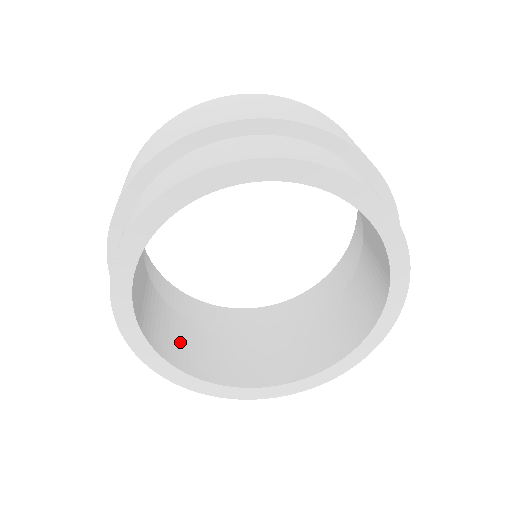
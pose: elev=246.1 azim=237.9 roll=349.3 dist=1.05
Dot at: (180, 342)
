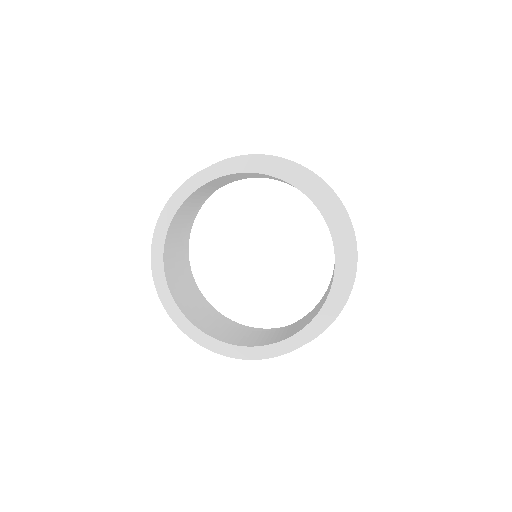
Dot at: (182, 292)
